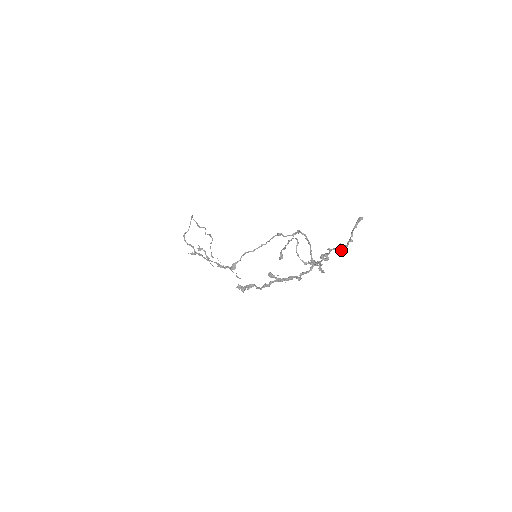
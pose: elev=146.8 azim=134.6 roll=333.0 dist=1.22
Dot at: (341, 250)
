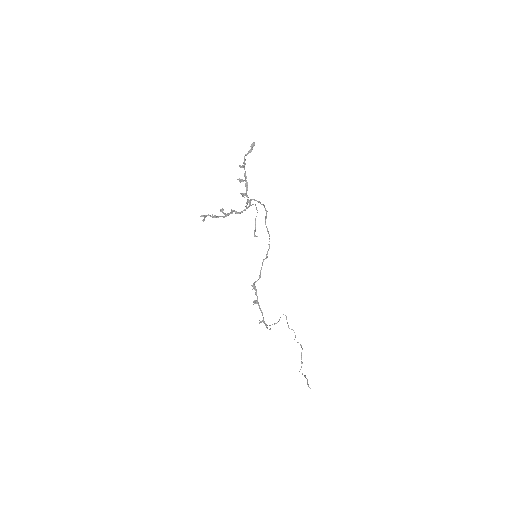
Dot at: (244, 166)
